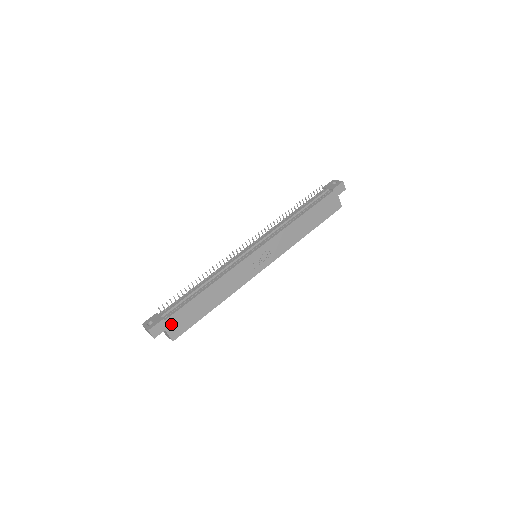
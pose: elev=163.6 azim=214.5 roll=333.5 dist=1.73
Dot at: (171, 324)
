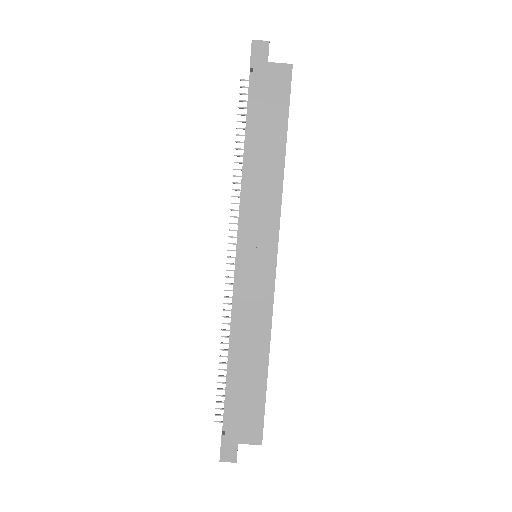
Dot at: (237, 432)
